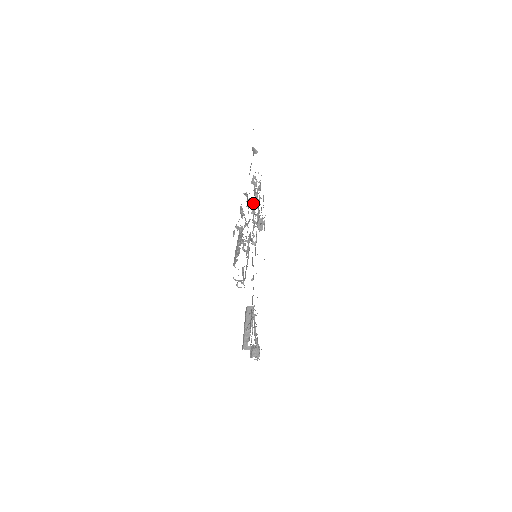
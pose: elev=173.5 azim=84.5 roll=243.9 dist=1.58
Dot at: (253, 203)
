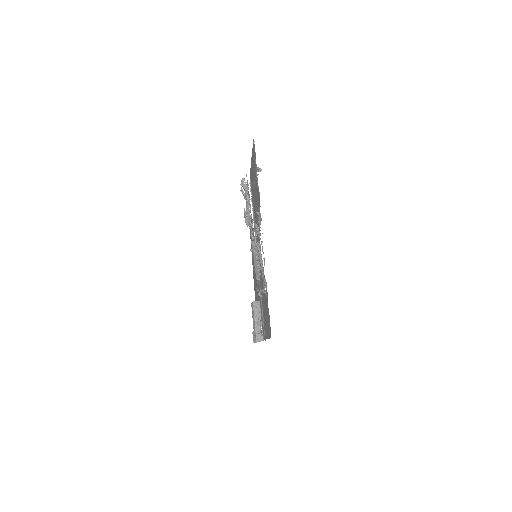
Dot at: (246, 206)
